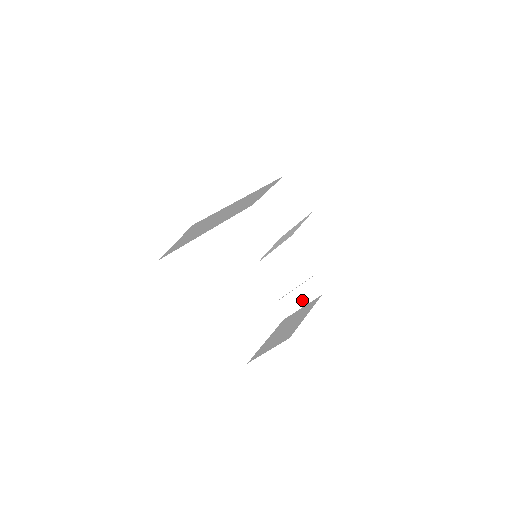
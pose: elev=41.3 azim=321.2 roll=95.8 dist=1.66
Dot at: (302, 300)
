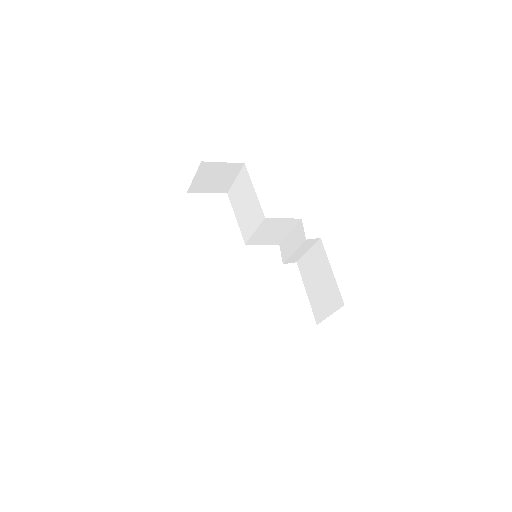
Dot at: (306, 249)
